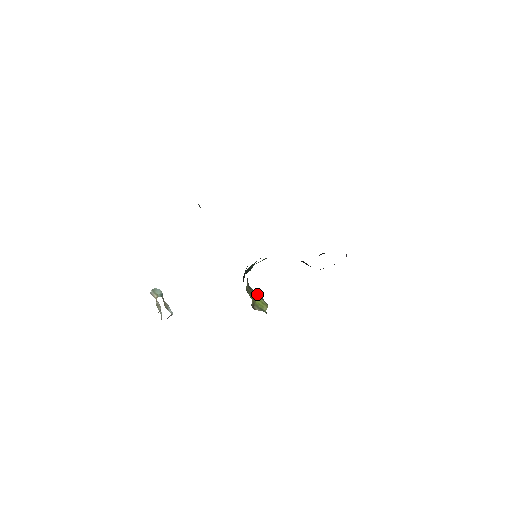
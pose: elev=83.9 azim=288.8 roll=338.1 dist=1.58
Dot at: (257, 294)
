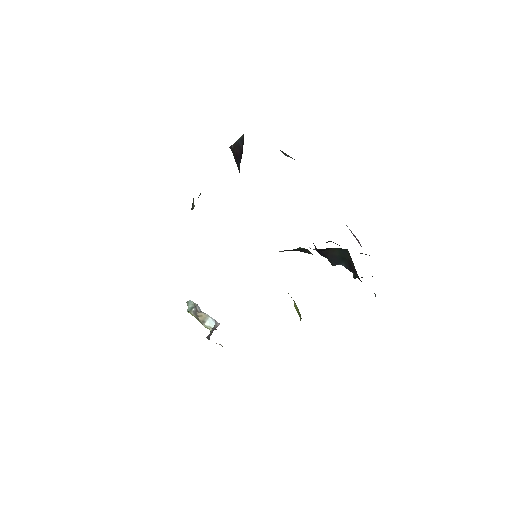
Dot at: occluded
